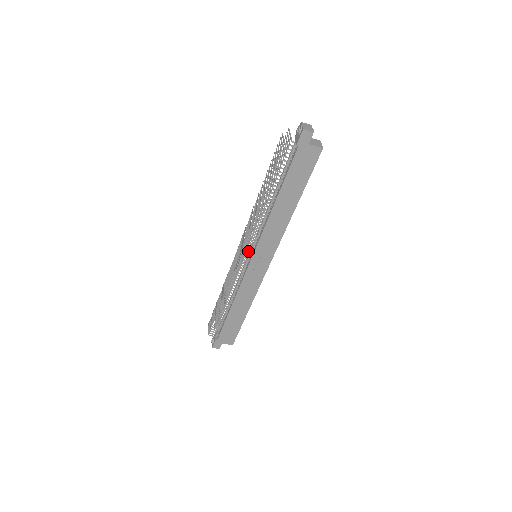
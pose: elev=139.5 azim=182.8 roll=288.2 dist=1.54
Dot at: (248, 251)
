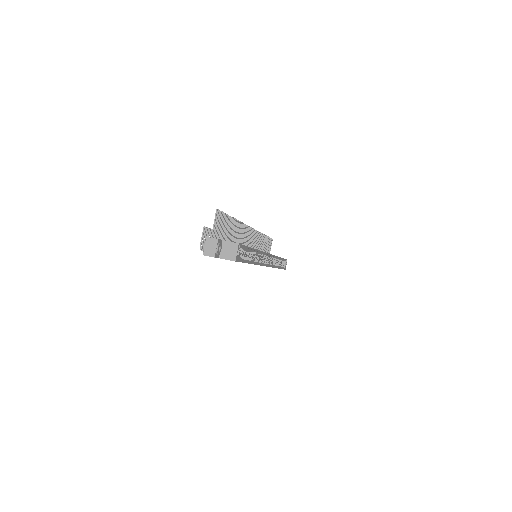
Dot at: occluded
